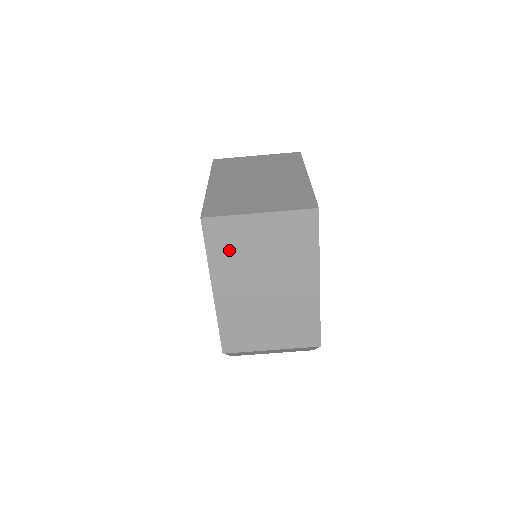
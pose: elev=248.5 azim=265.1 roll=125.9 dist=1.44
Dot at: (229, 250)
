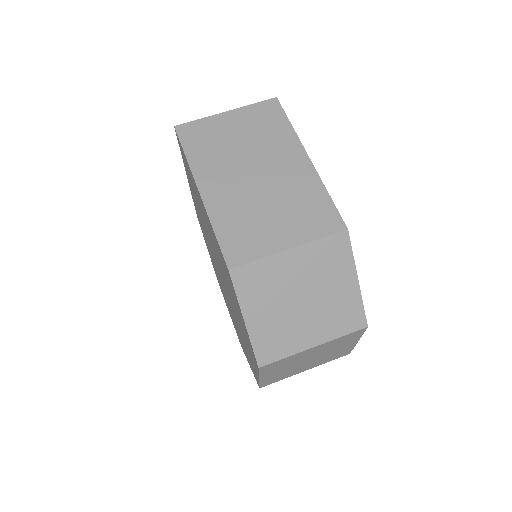
Dot at: (207, 147)
